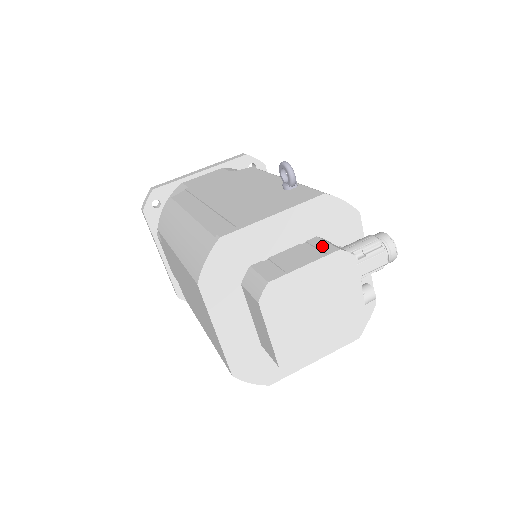
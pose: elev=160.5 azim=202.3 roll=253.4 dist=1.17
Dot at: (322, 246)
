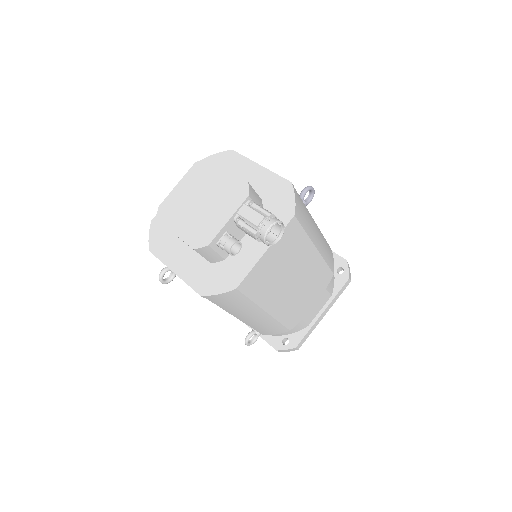
Dot at: occluded
